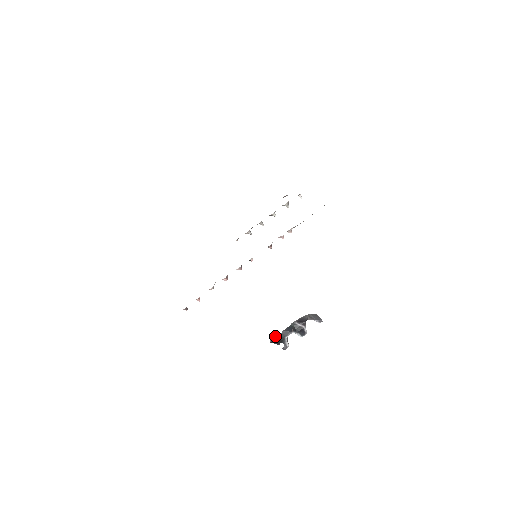
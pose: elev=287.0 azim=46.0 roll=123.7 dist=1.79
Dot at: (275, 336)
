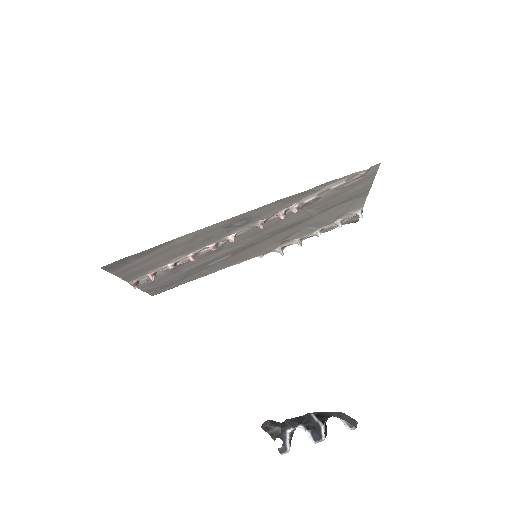
Dot at: (272, 421)
